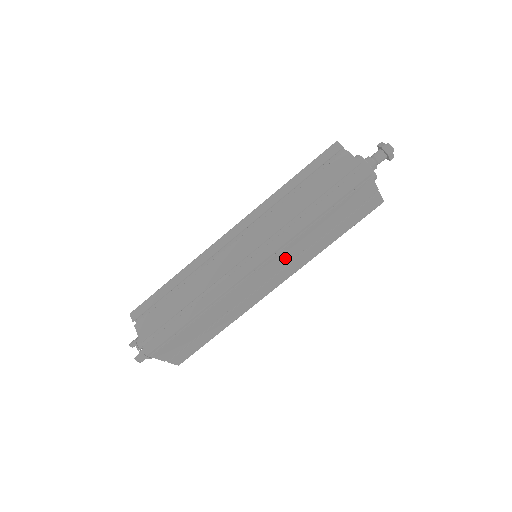
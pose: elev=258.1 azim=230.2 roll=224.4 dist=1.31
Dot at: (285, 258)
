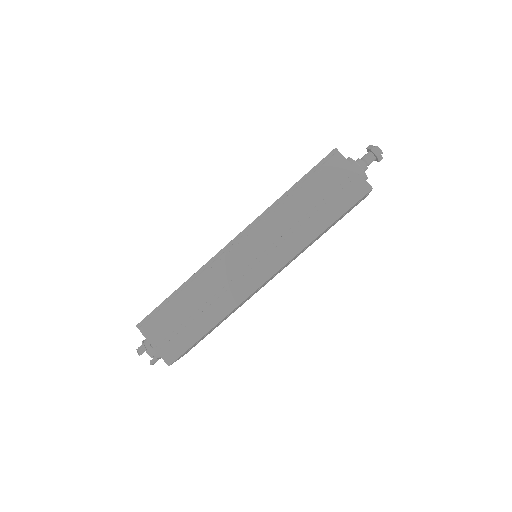
Dot at: (266, 237)
